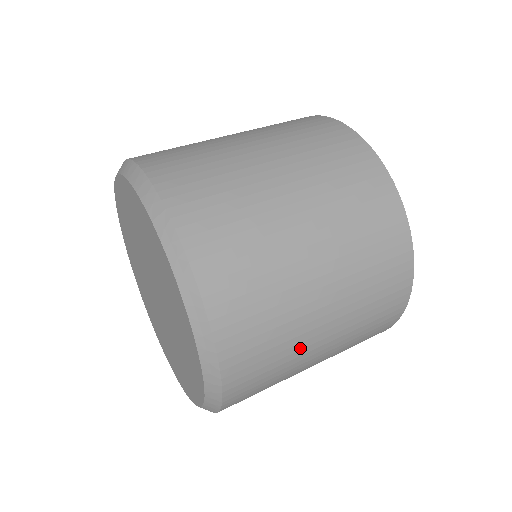
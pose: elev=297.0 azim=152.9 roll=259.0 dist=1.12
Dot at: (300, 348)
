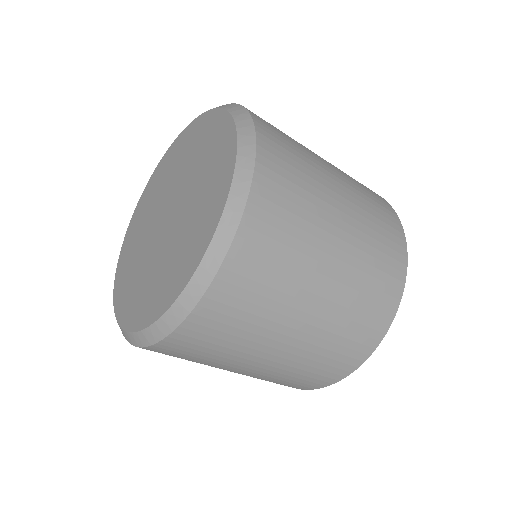
Dot at: (303, 274)
